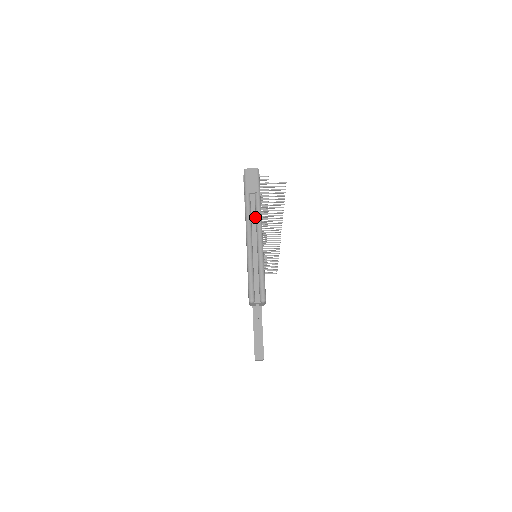
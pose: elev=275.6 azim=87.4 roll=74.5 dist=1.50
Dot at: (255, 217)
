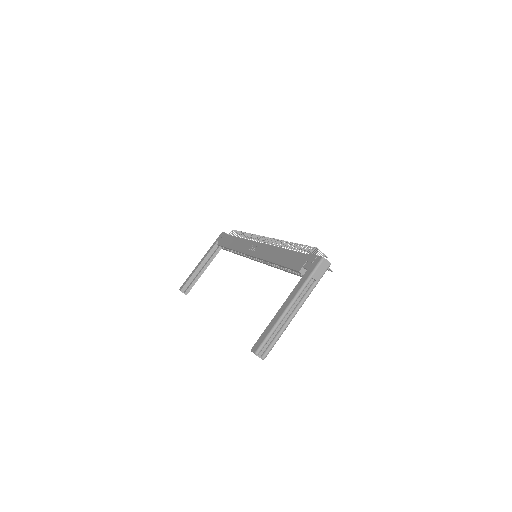
Dot at: (302, 297)
